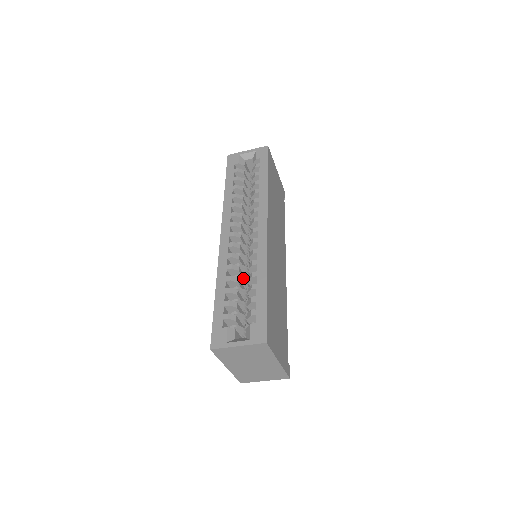
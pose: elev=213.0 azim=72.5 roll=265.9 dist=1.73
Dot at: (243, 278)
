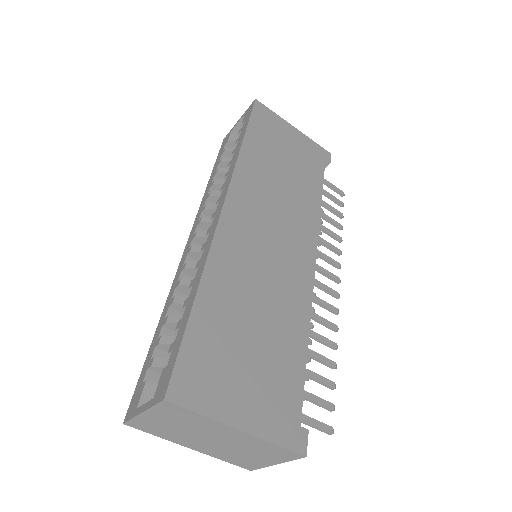
Dot at: occluded
